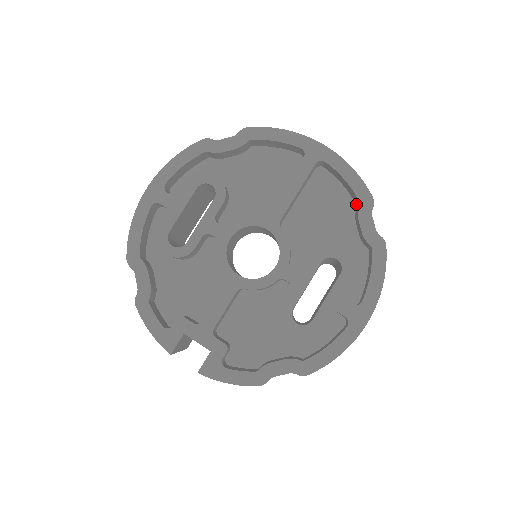
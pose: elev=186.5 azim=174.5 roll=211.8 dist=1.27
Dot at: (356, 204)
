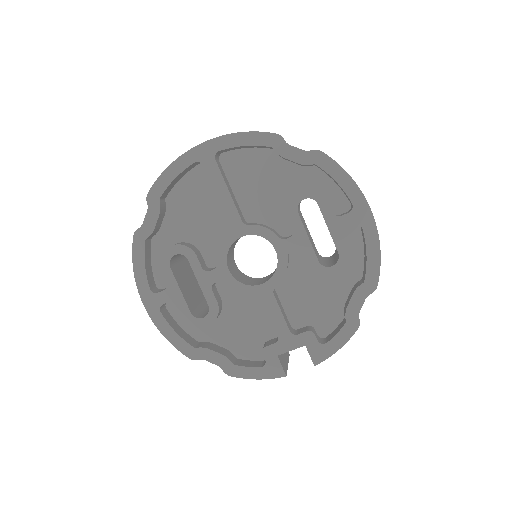
Dot at: (271, 149)
